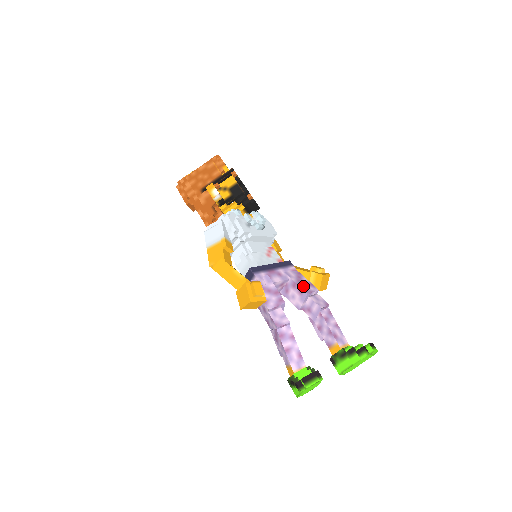
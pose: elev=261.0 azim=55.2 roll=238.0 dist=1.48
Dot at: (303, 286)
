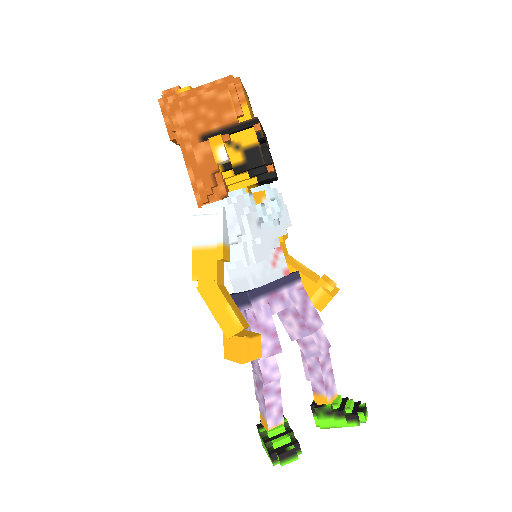
Dot at: (307, 320)
